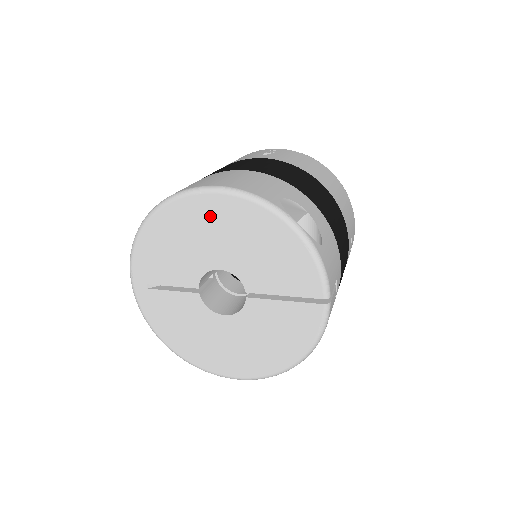
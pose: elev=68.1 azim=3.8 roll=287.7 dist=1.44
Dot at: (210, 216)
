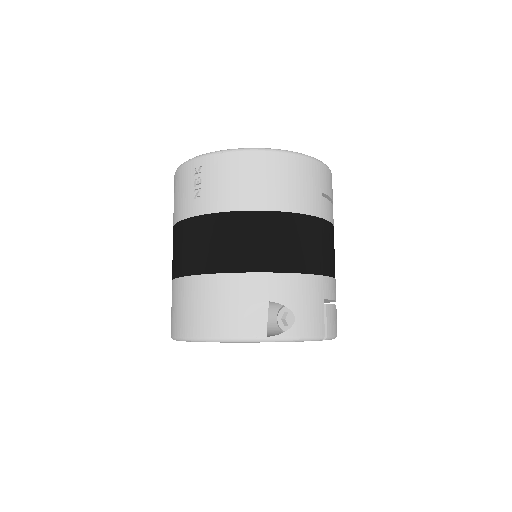
Dot at: occluded
